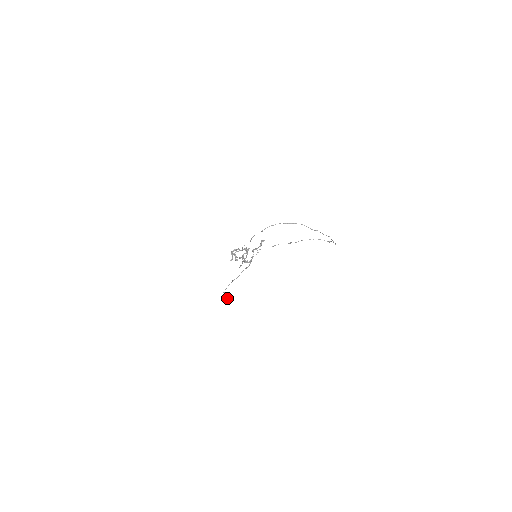
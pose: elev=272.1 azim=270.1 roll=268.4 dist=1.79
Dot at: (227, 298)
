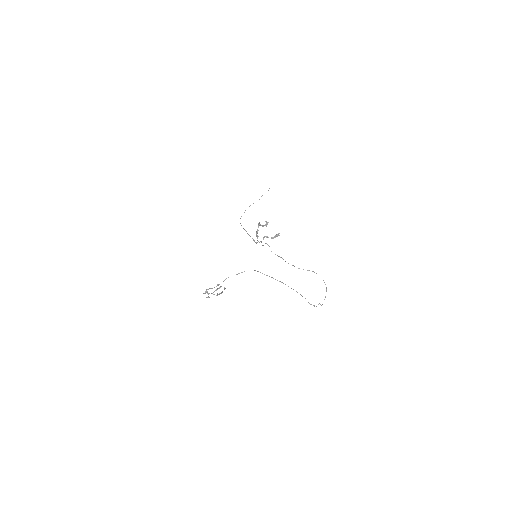
Dot at: occluded
